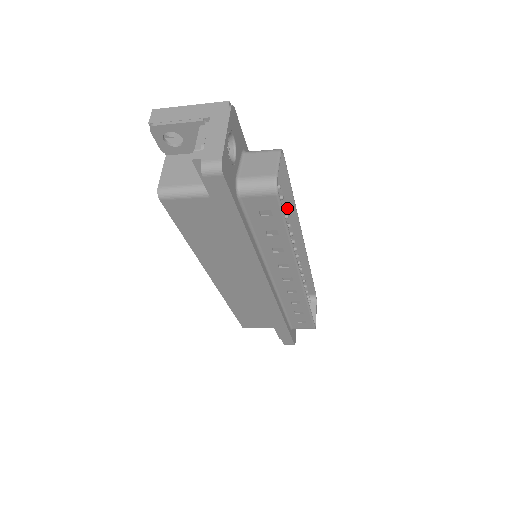
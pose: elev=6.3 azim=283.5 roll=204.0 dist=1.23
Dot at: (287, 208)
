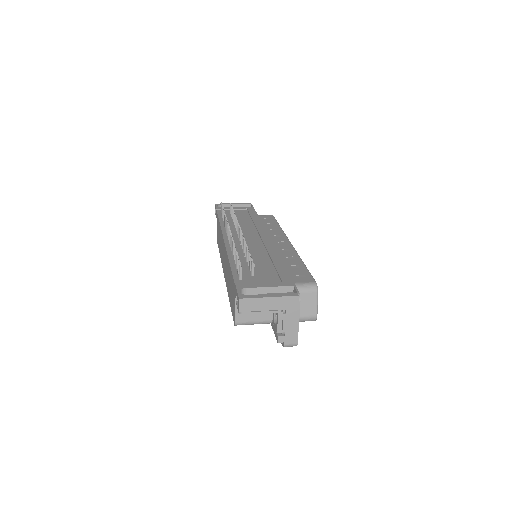
Dot at: (294, 259)
